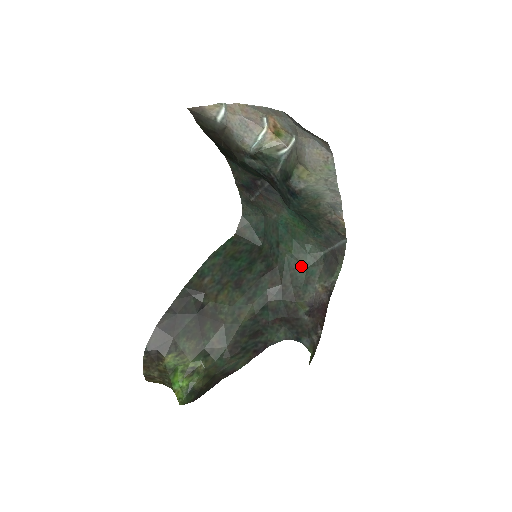
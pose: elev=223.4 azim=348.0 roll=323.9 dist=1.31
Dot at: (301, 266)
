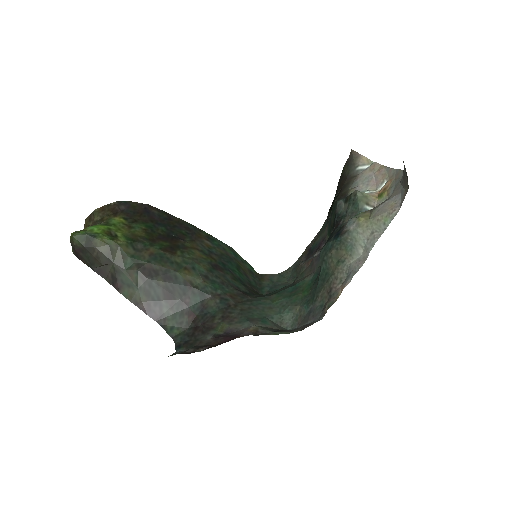
Dot at: (265, 312)
